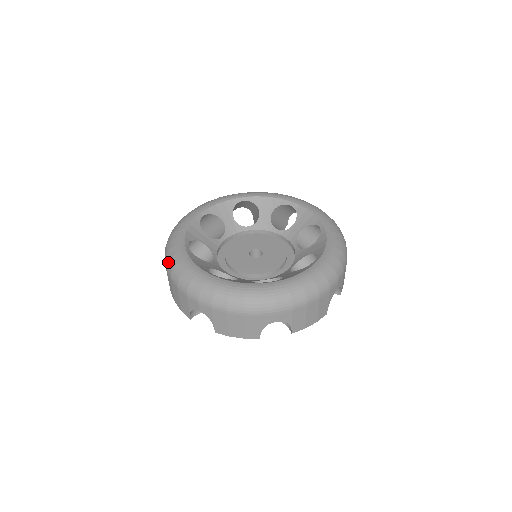
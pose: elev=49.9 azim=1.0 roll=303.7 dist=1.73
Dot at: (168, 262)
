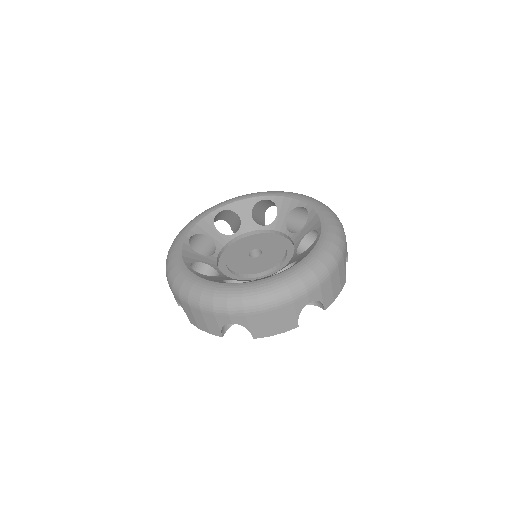
Dot at: (168, 251)
